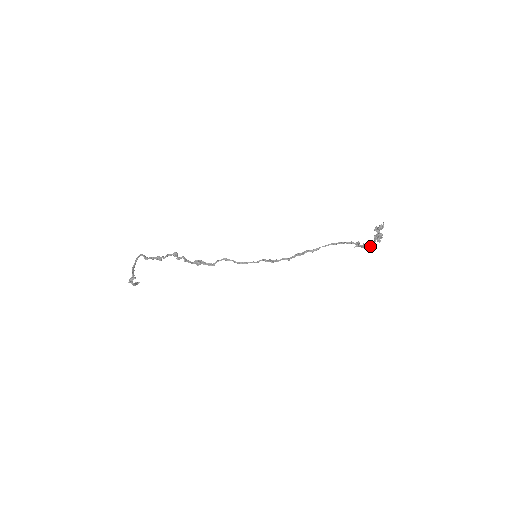
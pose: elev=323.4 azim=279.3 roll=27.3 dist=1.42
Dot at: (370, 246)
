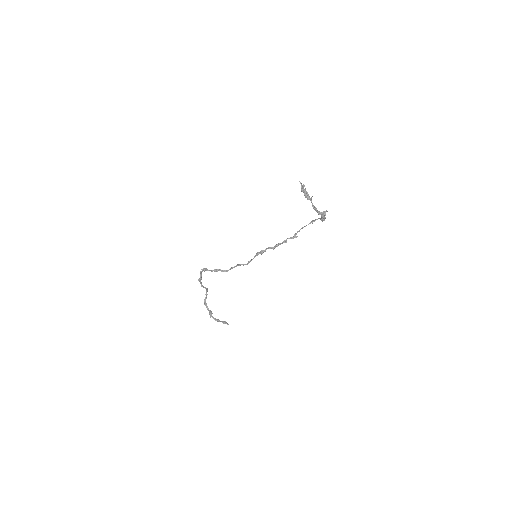
Dot at: occluded
